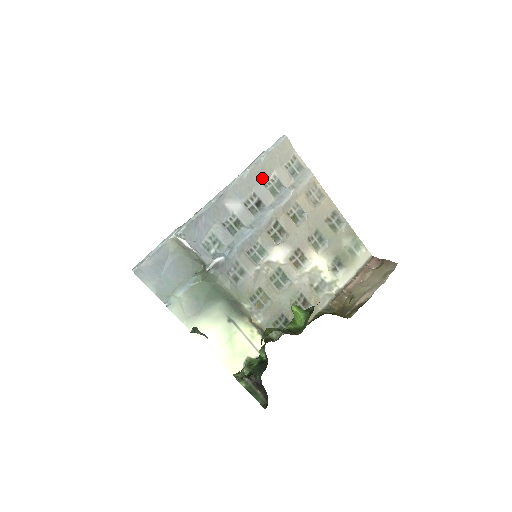
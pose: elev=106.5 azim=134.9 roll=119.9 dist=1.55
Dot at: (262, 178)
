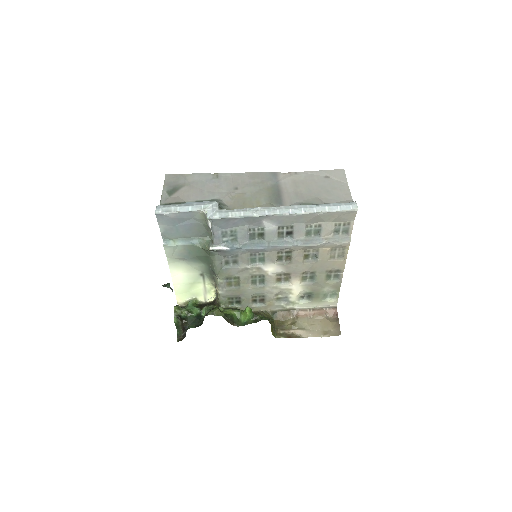
Dot at: (309, 221)
